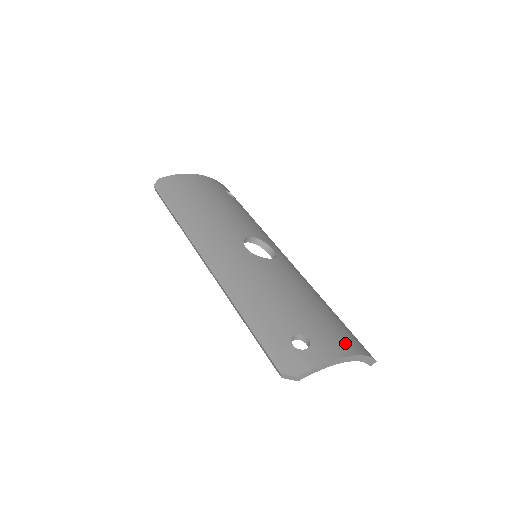
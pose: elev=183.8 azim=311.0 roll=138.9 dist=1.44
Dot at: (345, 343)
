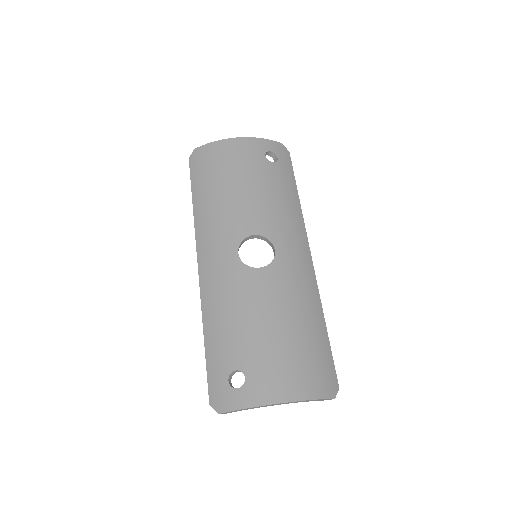
Dot at: (285, 386)
